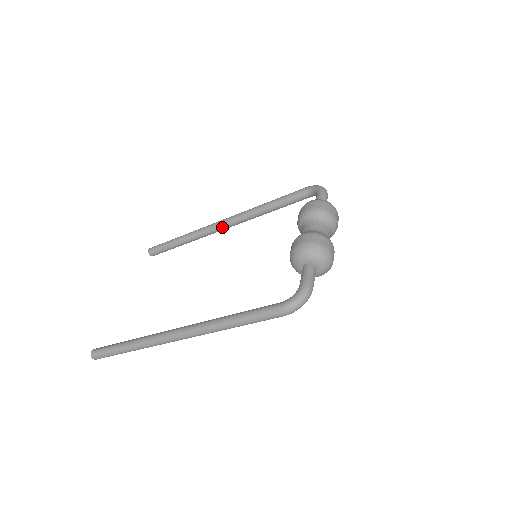
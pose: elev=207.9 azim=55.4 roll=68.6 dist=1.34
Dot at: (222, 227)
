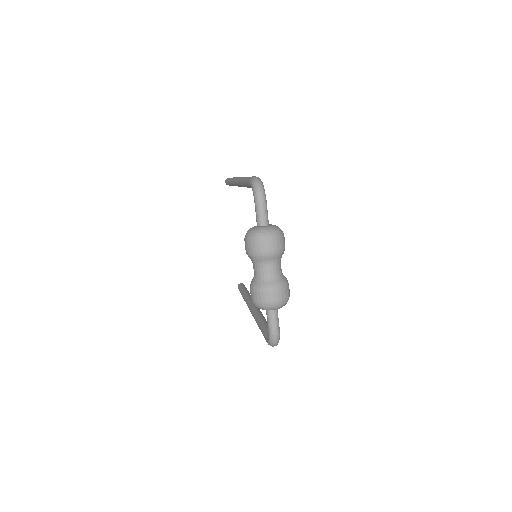
Dot at: occluded
